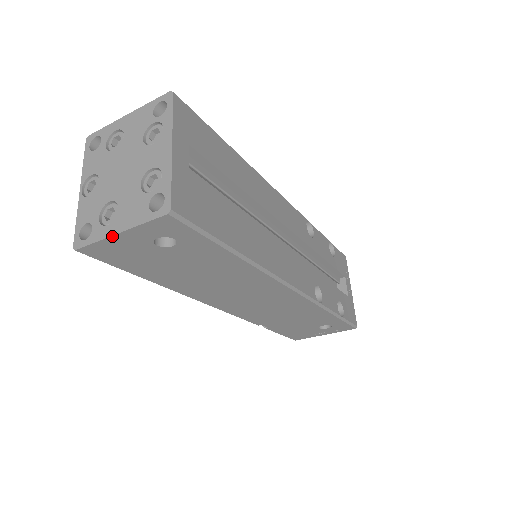
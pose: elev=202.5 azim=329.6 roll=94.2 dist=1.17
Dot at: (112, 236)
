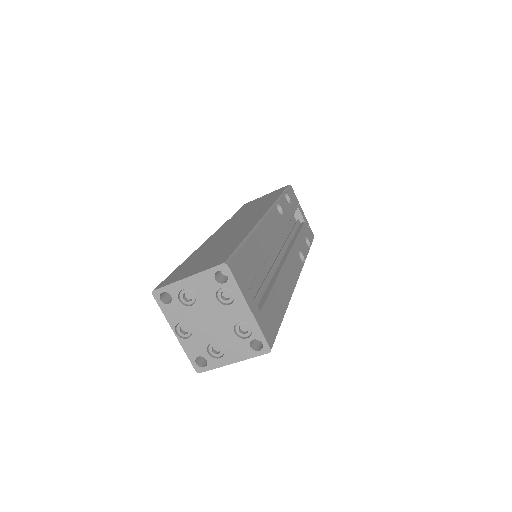
Dot at: (228, 364)
